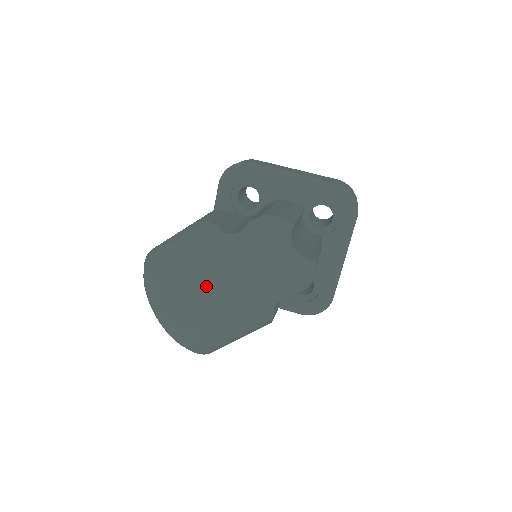
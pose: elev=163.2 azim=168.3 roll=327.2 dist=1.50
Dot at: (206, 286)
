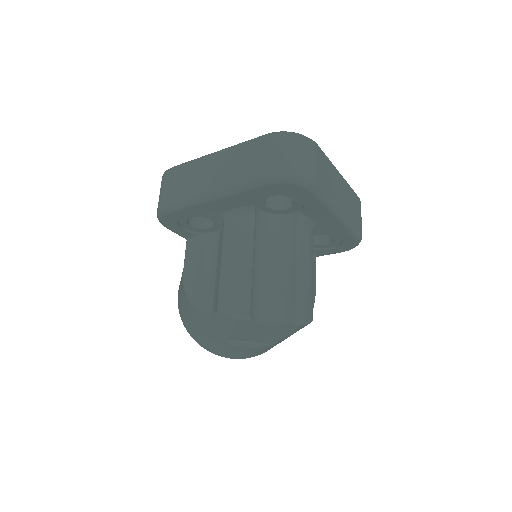
Dot at: (234, 347)
